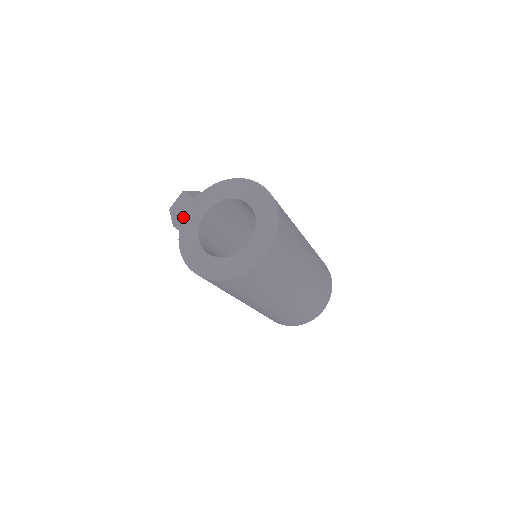
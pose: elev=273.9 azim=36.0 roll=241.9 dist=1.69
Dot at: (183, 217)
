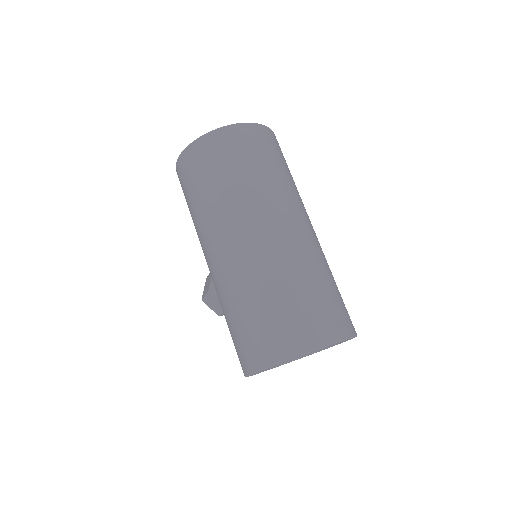
Dot at: occluded
